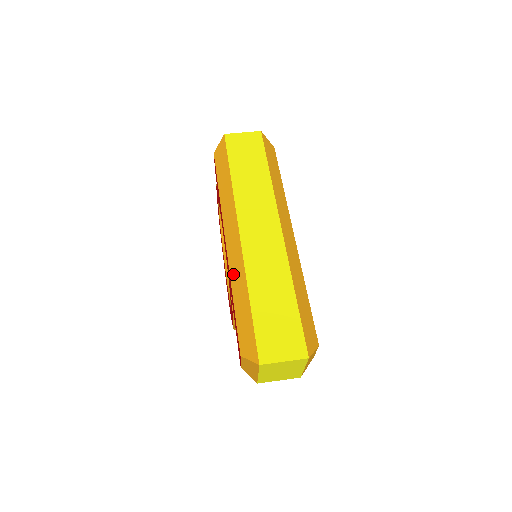
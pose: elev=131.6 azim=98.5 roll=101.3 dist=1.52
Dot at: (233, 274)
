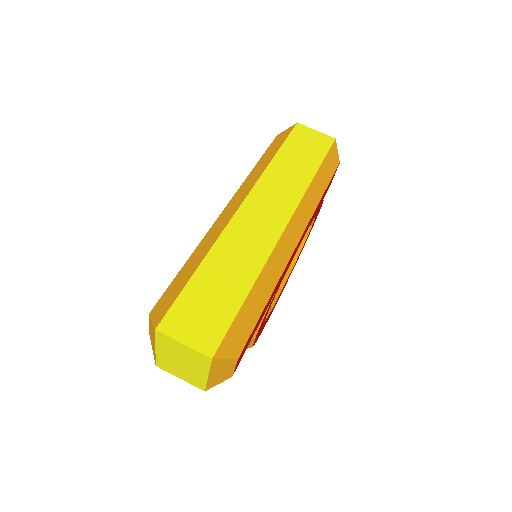
Dot at: (206, 238)
